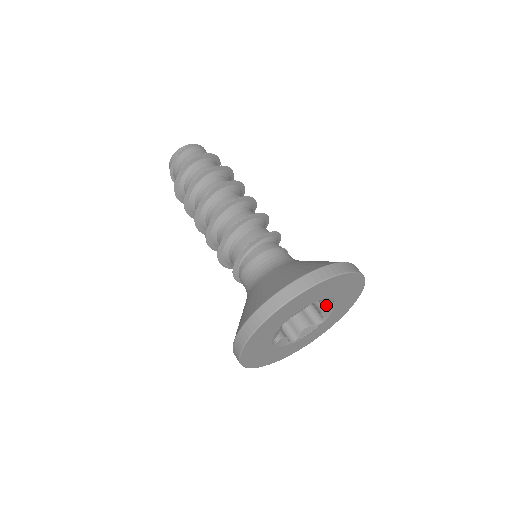
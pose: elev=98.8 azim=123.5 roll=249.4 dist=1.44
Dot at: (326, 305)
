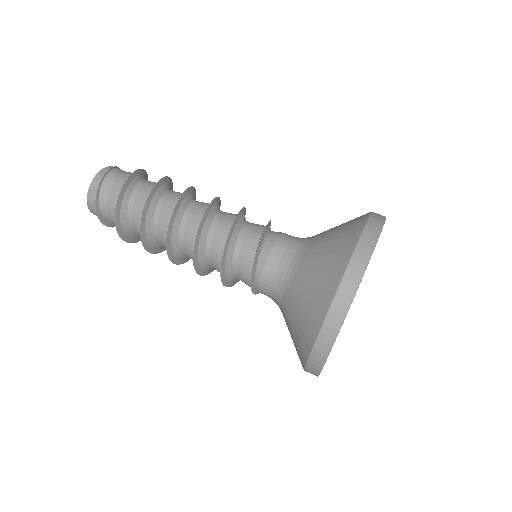
Dot at: occluded
